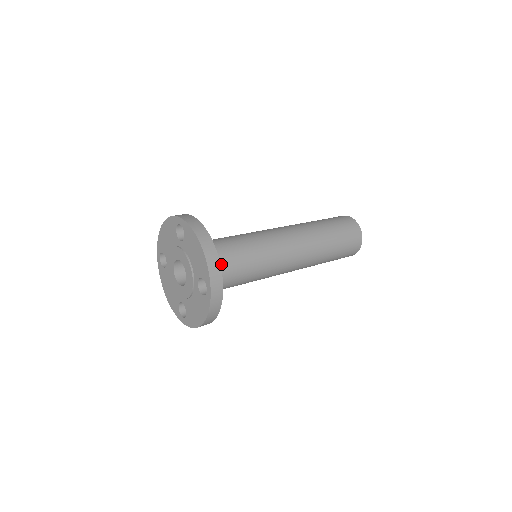
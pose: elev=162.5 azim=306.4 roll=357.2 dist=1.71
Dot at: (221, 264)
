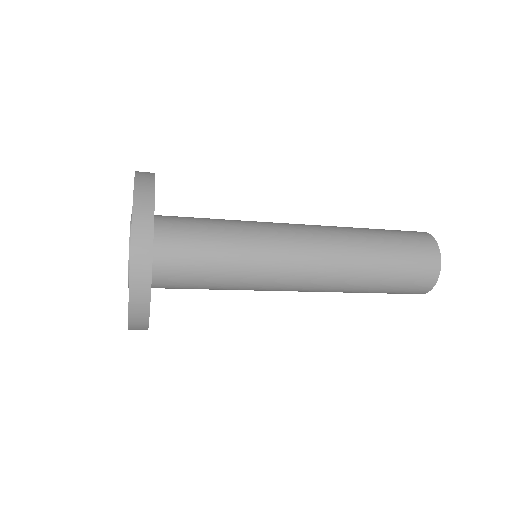
Dot at: occluded
